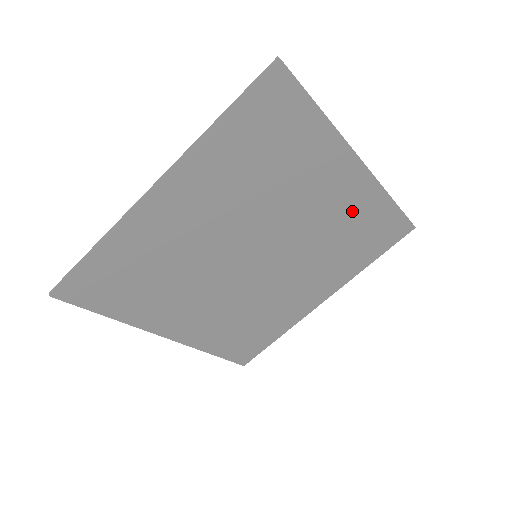
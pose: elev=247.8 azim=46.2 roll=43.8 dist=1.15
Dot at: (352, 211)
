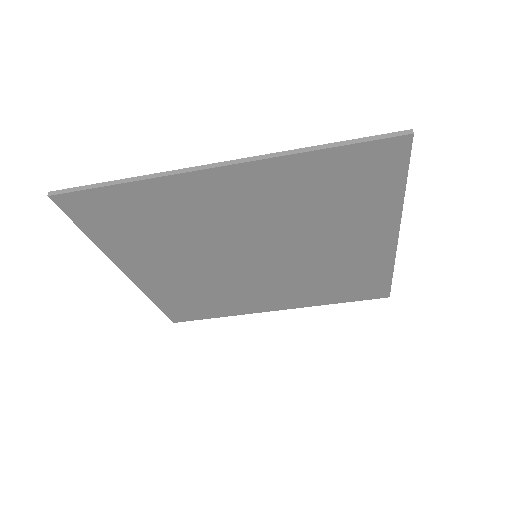
Dot at: (357, 264)
